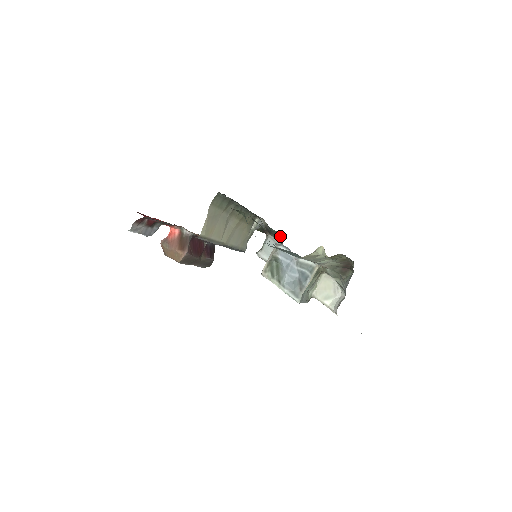
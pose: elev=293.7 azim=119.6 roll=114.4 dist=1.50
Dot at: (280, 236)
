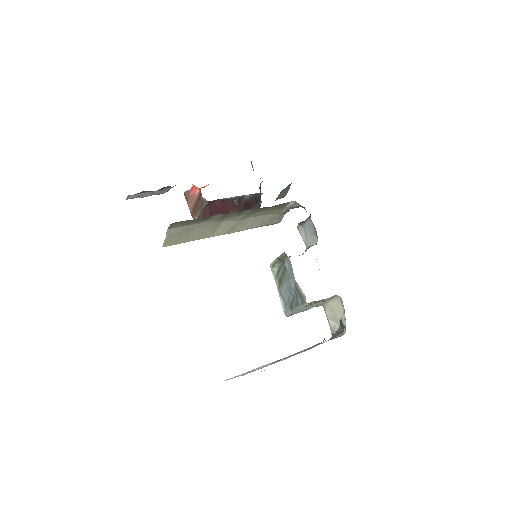
Dot at: occluded
